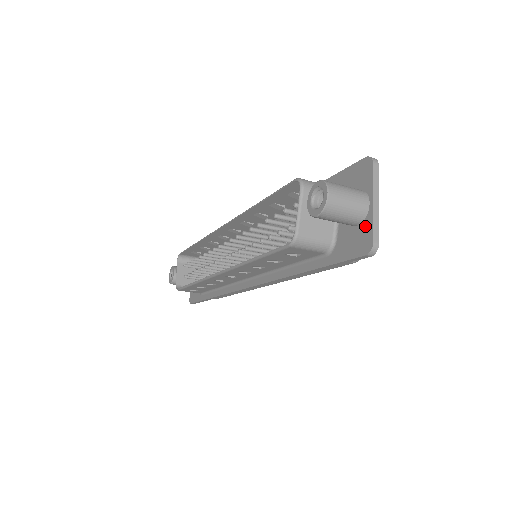
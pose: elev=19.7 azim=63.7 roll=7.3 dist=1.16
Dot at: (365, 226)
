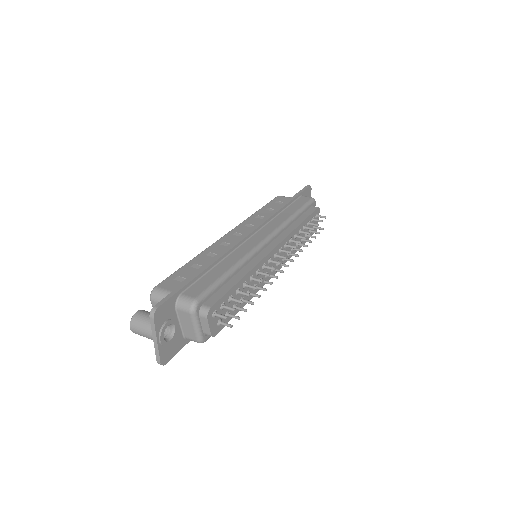
Dot at: occluded
